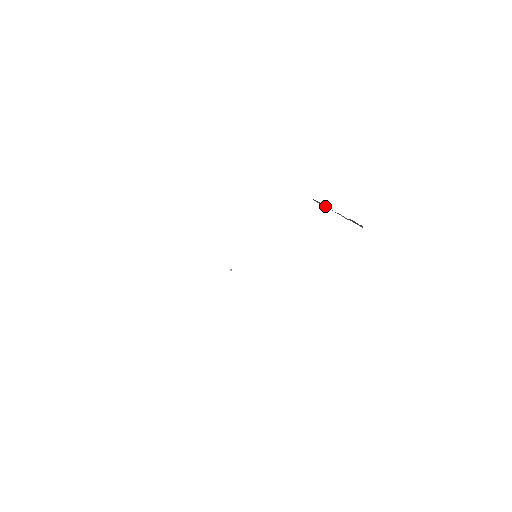
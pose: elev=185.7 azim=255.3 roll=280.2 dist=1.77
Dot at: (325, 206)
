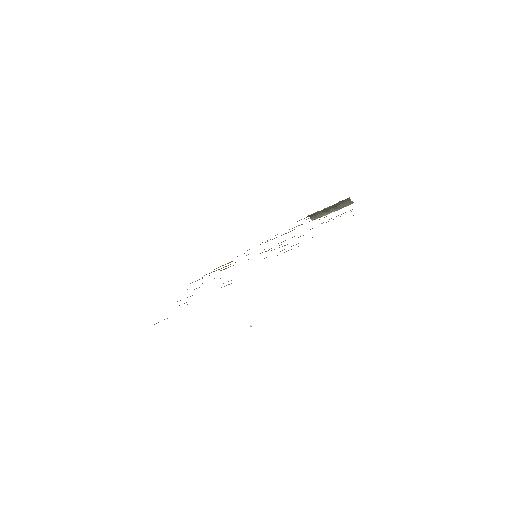
Dot at: (320, 214)
